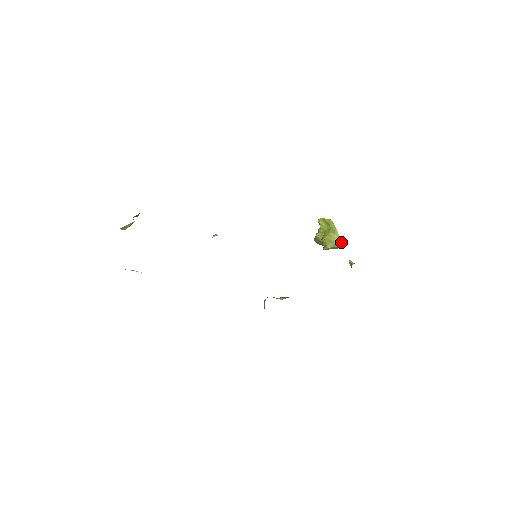
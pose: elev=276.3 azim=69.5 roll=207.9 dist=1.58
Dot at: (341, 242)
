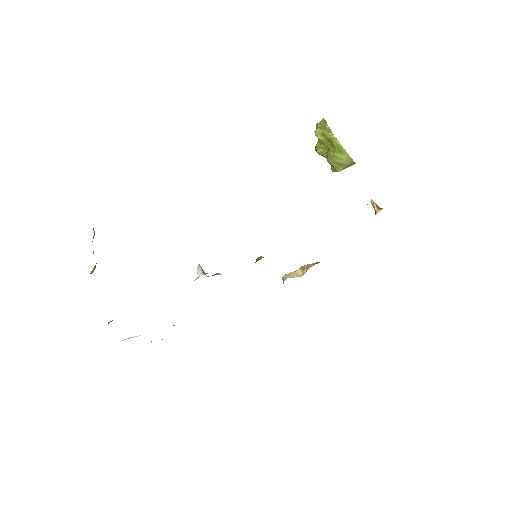
Dot at: (353, 162)
